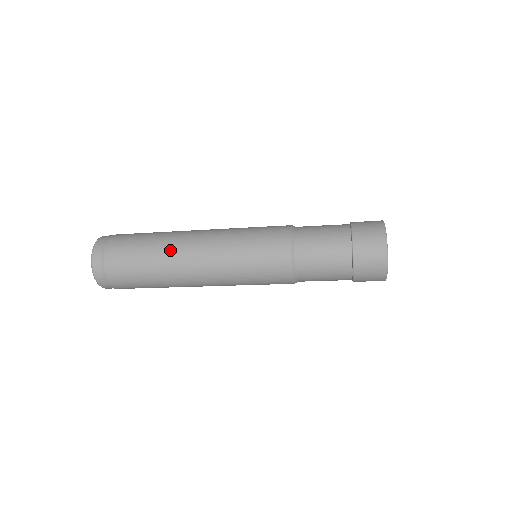
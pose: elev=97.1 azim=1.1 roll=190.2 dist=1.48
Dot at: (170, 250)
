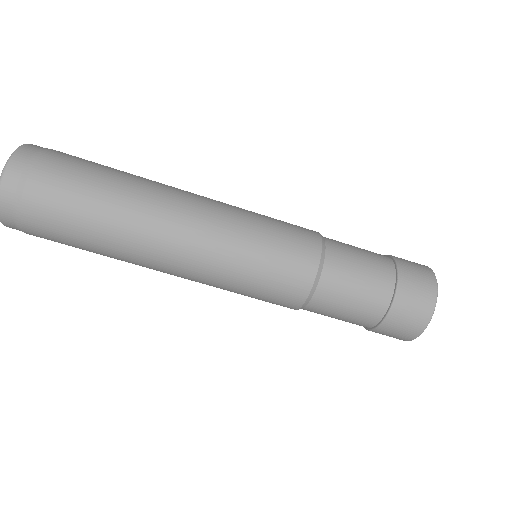
Dot at: (132, 249)
